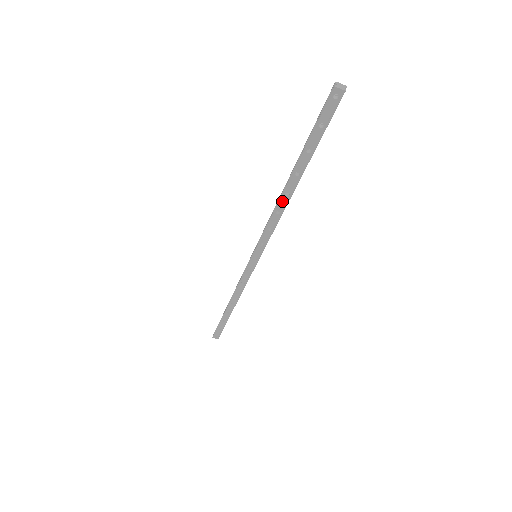
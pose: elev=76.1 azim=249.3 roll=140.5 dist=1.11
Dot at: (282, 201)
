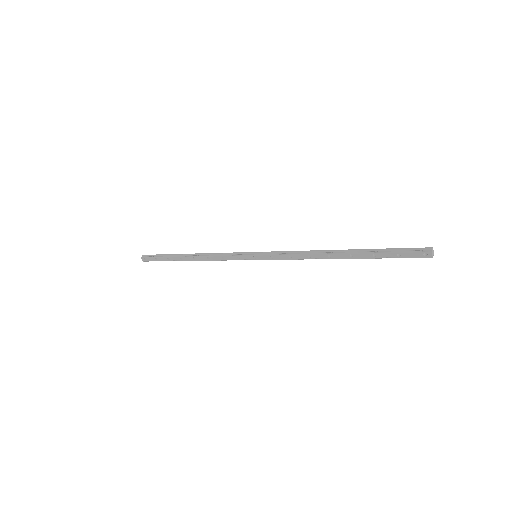
Dot at: (321, 255)
